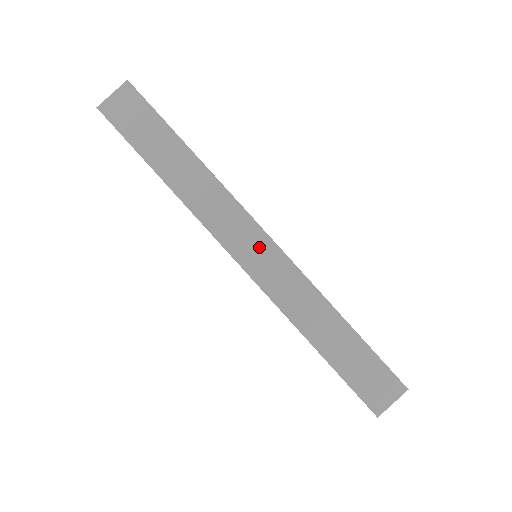
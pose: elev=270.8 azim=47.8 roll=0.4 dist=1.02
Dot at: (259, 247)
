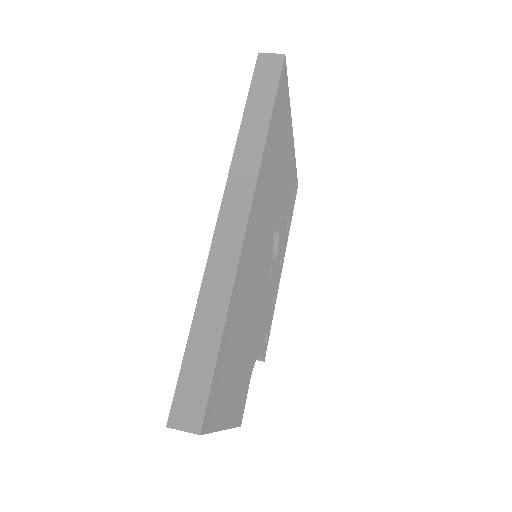
Dot at: occluded
